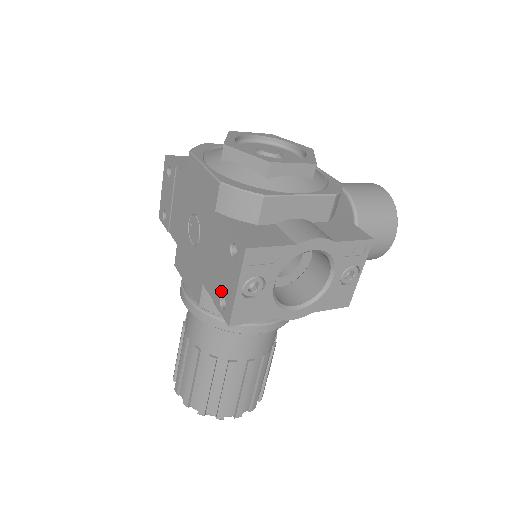
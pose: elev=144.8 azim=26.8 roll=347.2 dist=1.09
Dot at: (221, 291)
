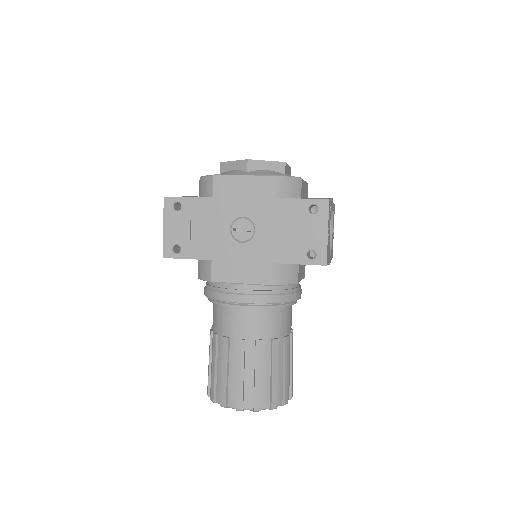
Dot at: (306, 248)
